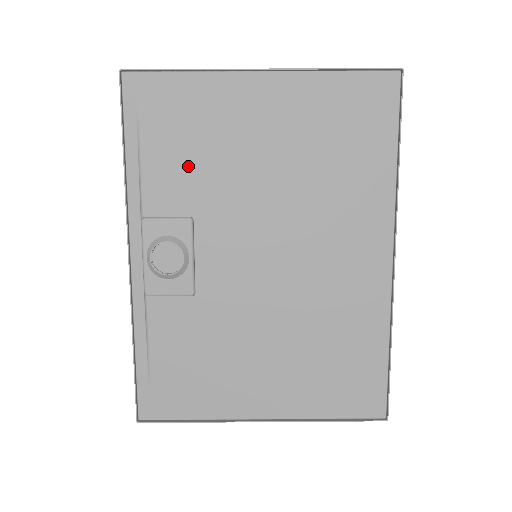
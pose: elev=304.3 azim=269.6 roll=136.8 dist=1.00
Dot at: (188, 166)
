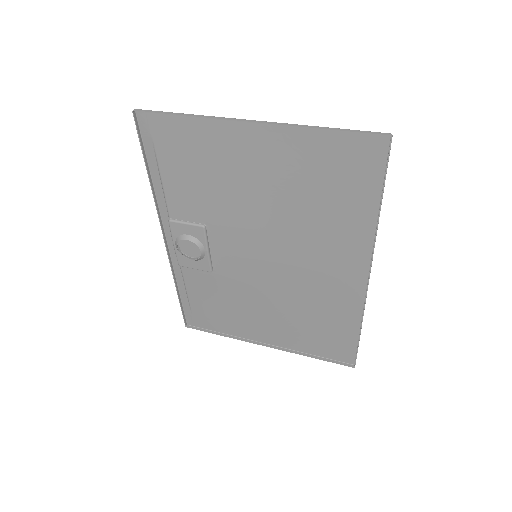
Dot at: (198, 189)
